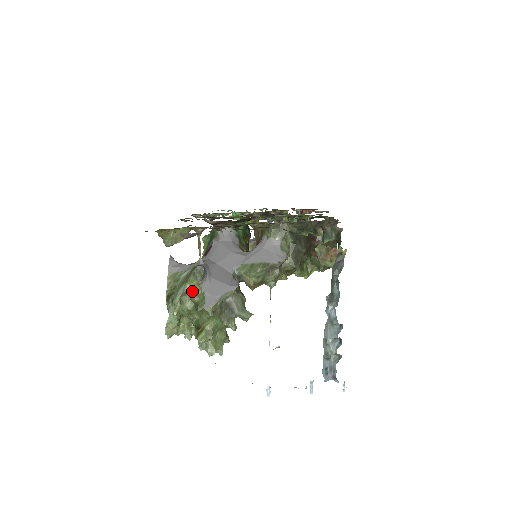
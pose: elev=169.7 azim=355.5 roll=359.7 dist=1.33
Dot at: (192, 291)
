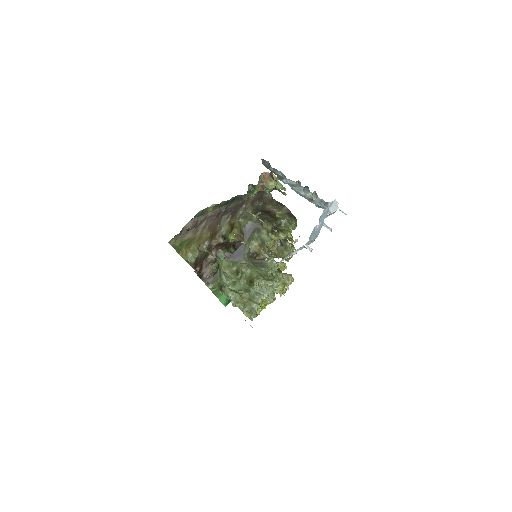
Dot at: (227, 267)
